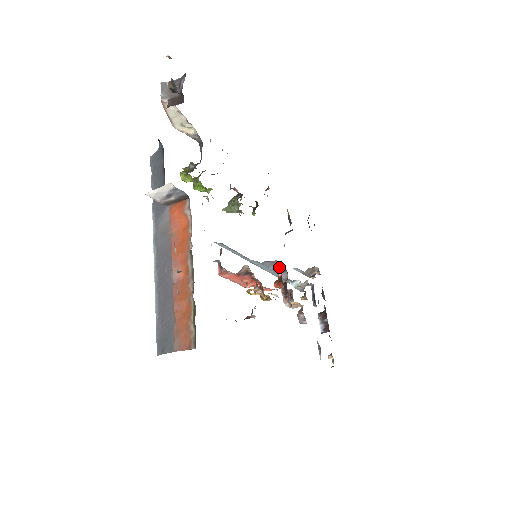
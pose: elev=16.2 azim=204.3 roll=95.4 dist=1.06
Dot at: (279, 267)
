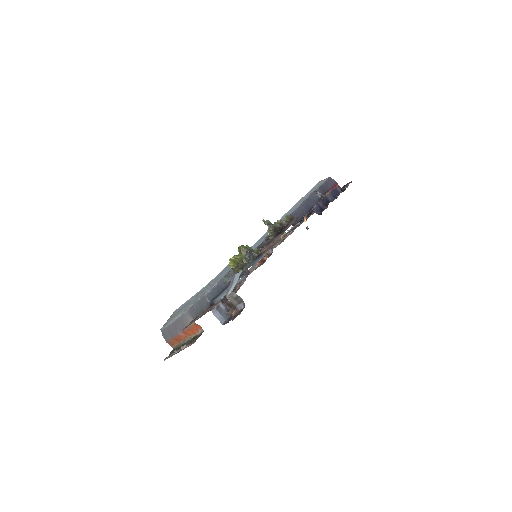
Dot at: occluded
